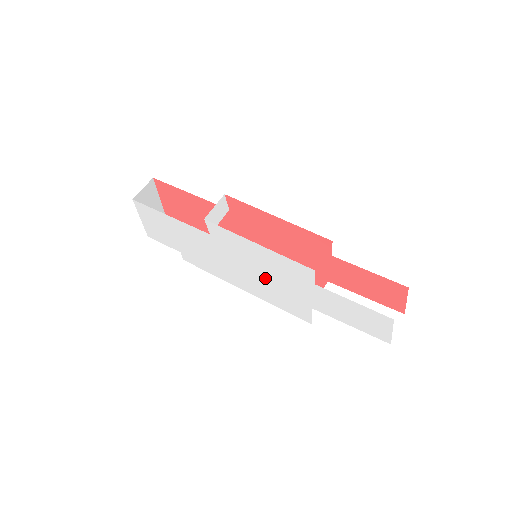
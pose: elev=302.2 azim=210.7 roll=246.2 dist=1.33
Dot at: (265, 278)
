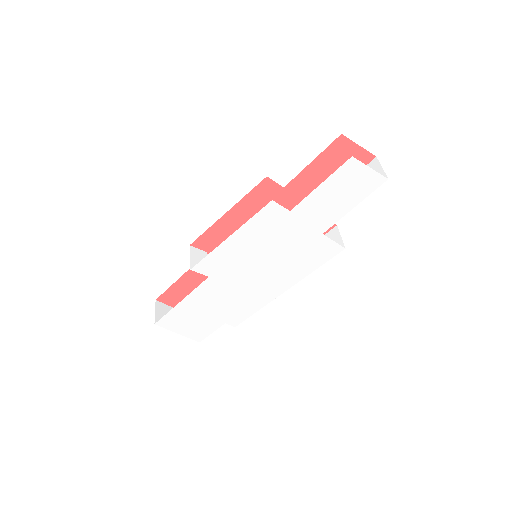
Dot at: (273, 258)
